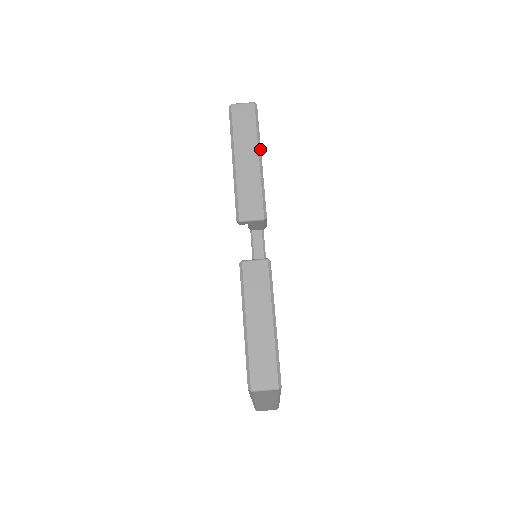
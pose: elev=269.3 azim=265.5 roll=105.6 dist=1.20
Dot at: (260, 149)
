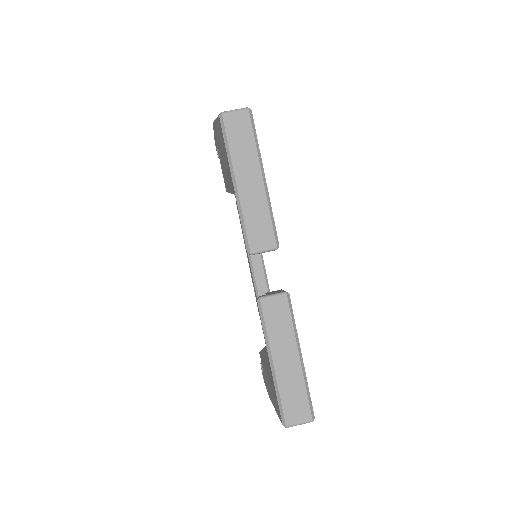
Dot at: (262, 166)
